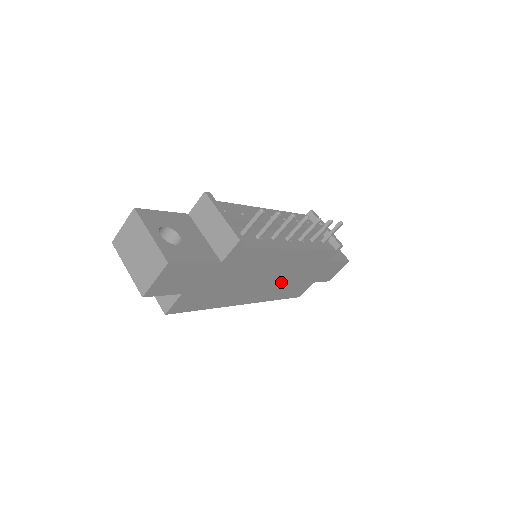
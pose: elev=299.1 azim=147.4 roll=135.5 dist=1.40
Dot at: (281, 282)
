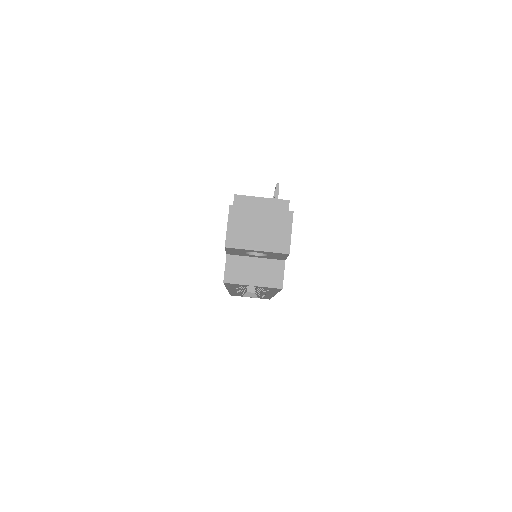
Dot at: occluded
